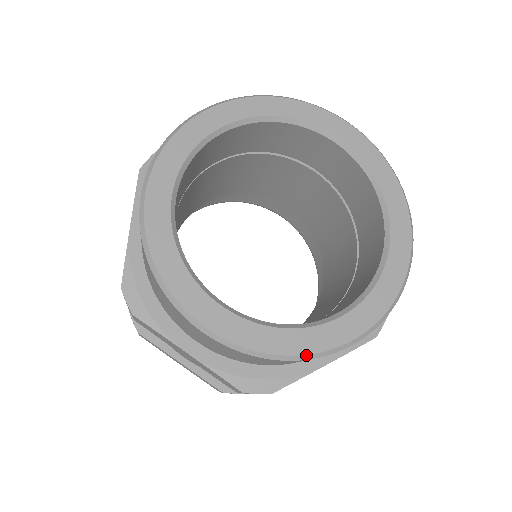
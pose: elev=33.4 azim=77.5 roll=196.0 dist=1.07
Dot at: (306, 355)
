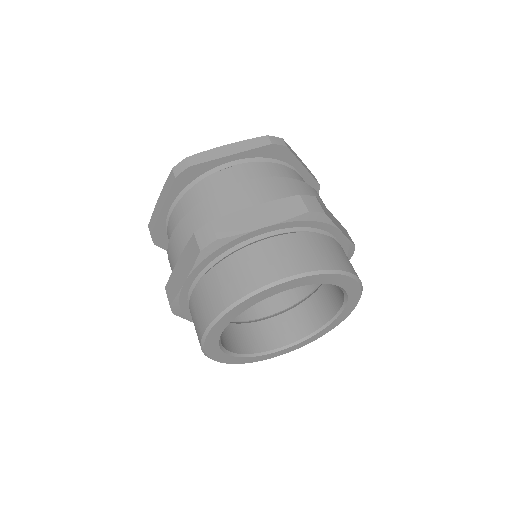
Dot at: occluded
